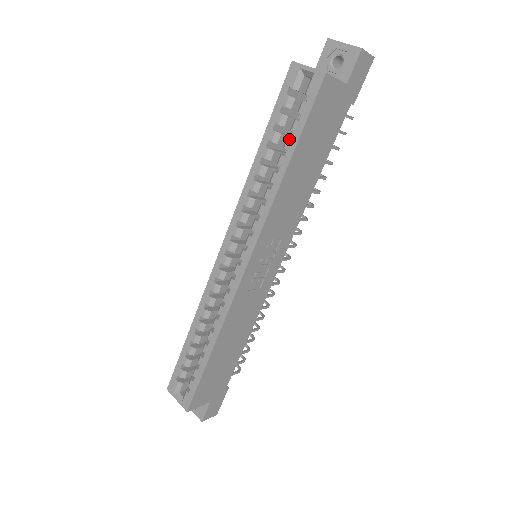
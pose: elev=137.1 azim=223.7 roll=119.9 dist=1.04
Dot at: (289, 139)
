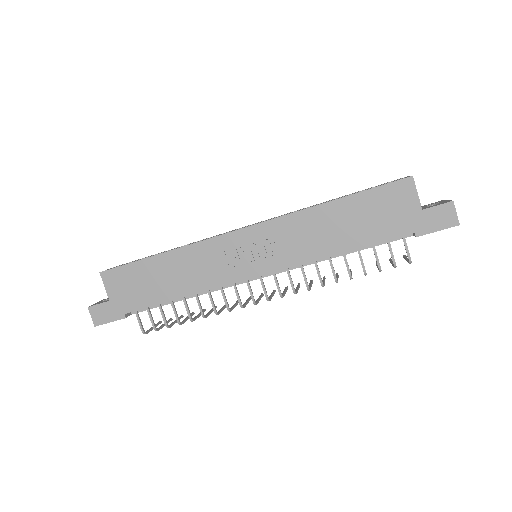
Dot at: (354, 193)
